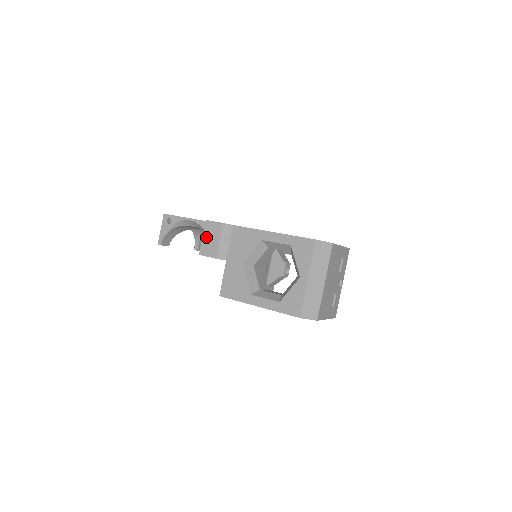
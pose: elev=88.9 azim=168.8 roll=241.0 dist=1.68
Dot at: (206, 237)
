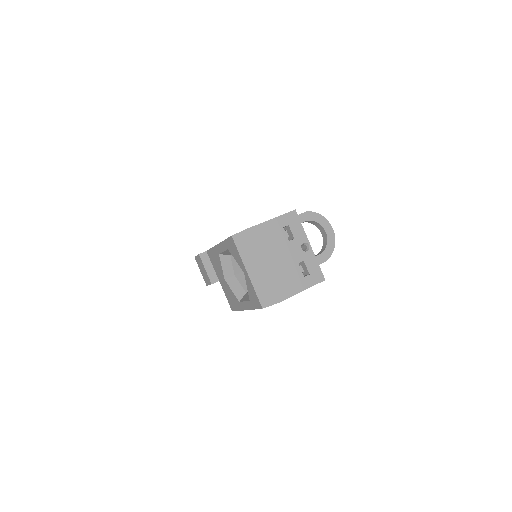
Dot at: (201, 270)
